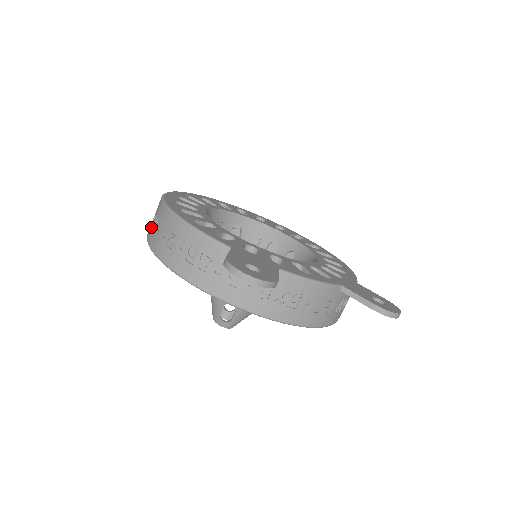
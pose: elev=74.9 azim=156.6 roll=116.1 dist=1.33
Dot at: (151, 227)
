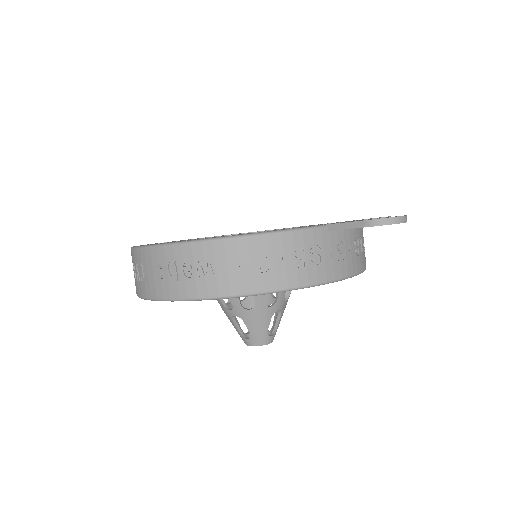
Dot at: (195, 281)
